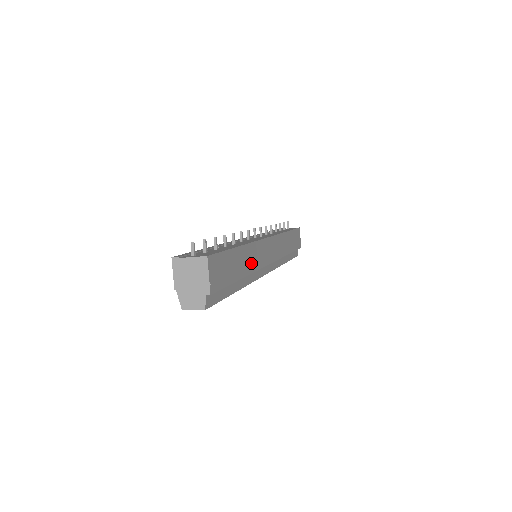
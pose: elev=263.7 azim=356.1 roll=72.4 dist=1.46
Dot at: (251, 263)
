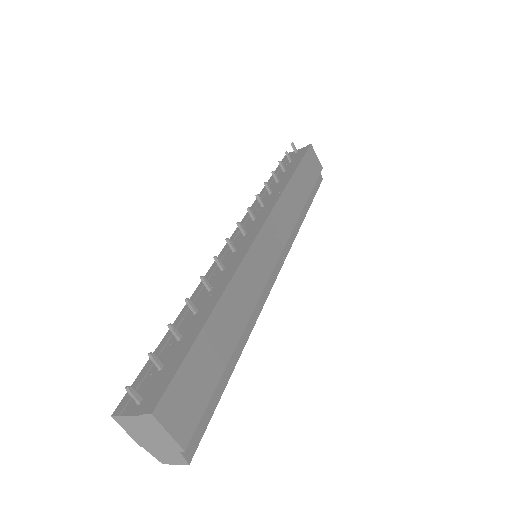
Dot at: (244, 305)
